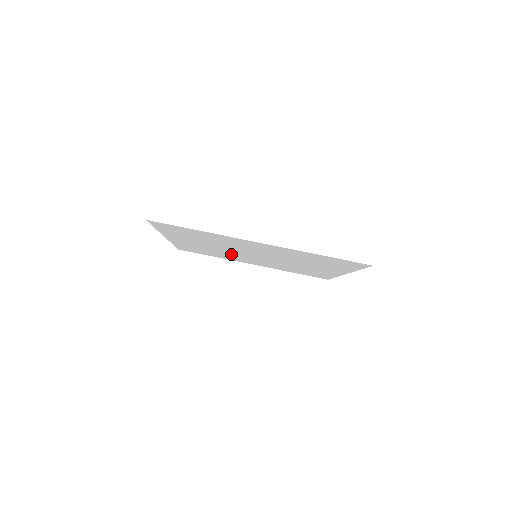
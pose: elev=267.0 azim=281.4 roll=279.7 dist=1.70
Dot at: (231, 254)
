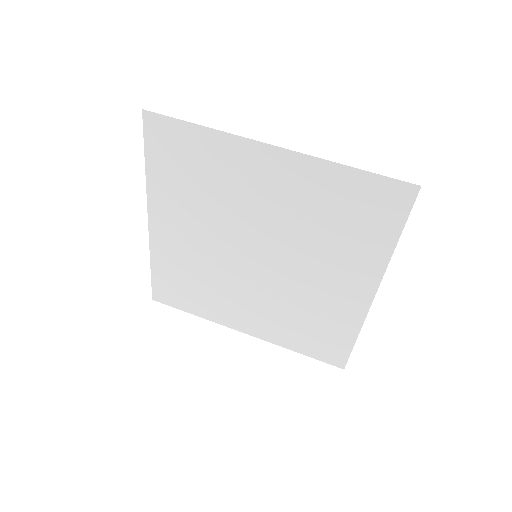
Dot at: (222, 274)
